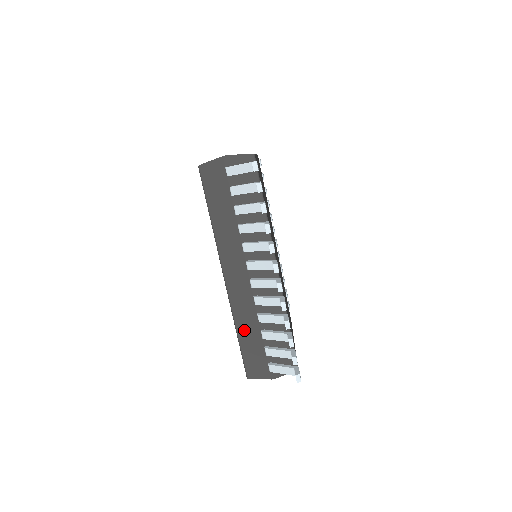
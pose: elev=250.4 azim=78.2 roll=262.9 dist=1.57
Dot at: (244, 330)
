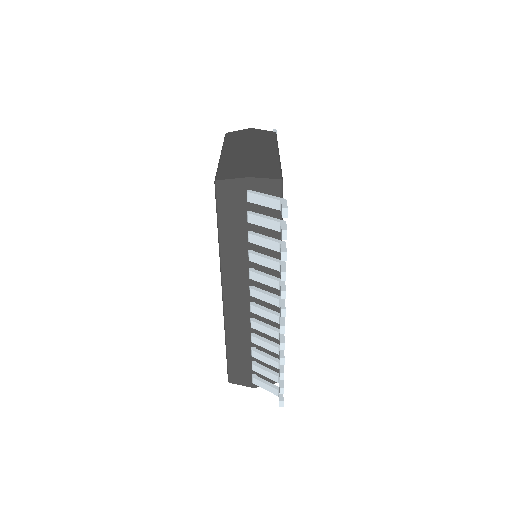
Dot at: (234, 344)
